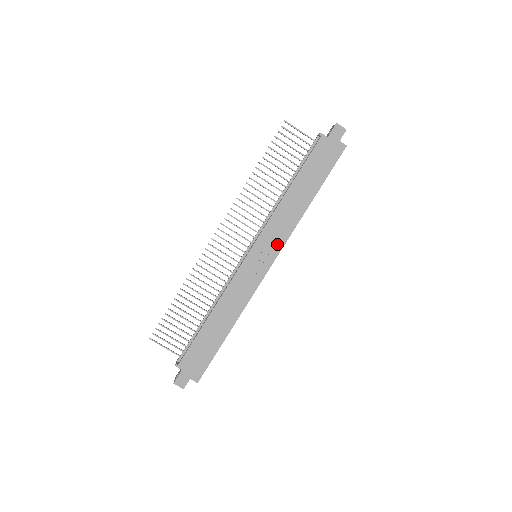
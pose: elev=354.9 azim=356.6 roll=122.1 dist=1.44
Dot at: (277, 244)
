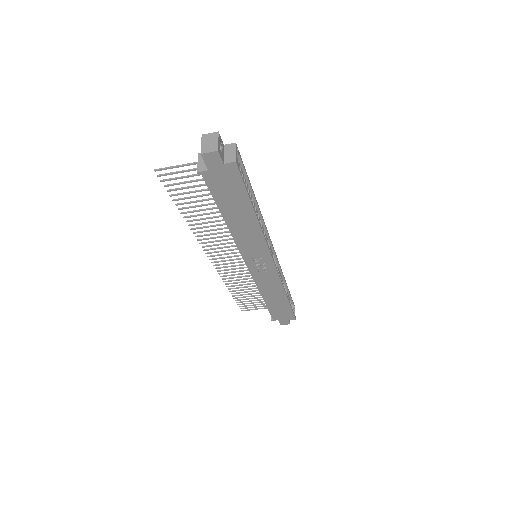
Dot at: (262, 252)
